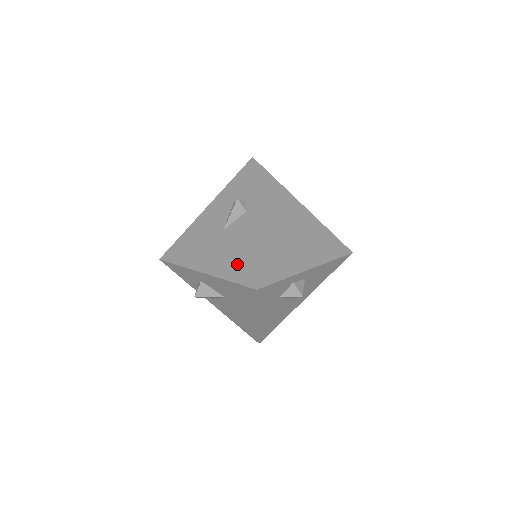
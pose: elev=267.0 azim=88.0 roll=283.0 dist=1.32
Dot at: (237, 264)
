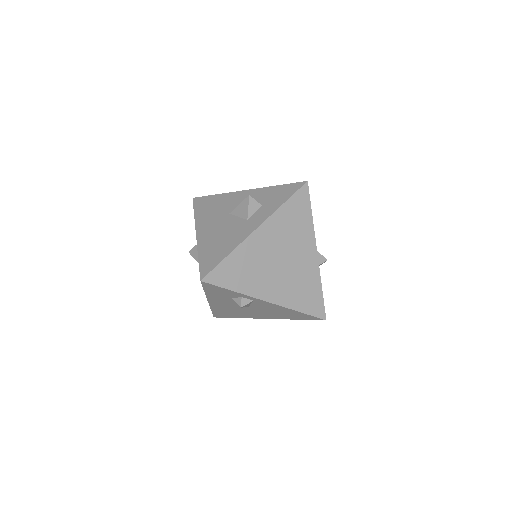
Dot at: (291, 316)
